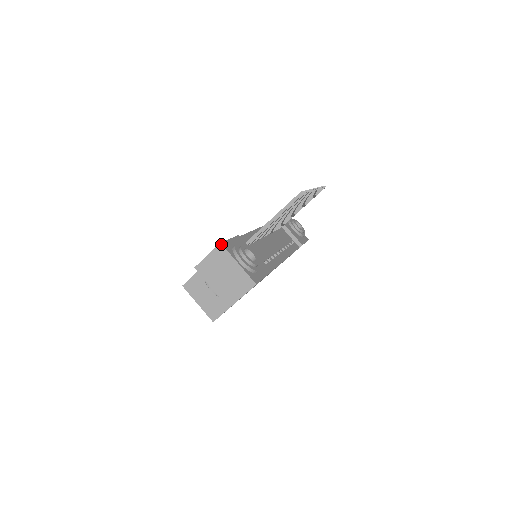
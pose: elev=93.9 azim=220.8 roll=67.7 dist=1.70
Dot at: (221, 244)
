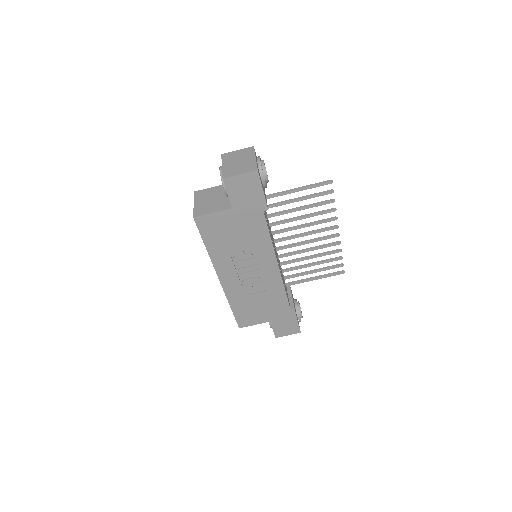
Dot at: occluded
